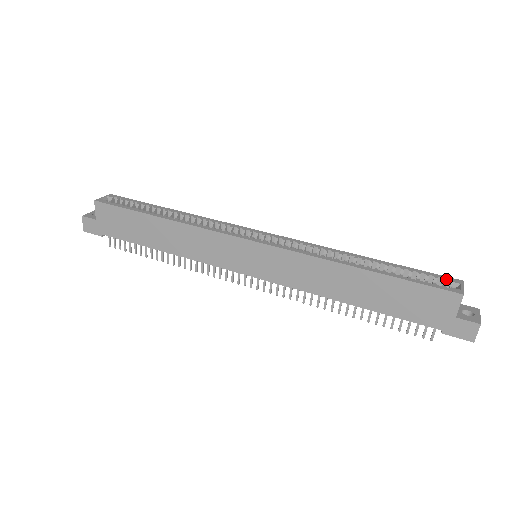
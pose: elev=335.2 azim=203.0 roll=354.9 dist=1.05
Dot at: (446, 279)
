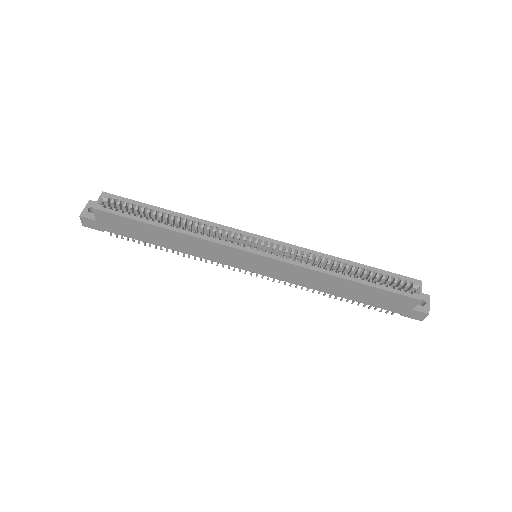
Dot at: (410, 281)
